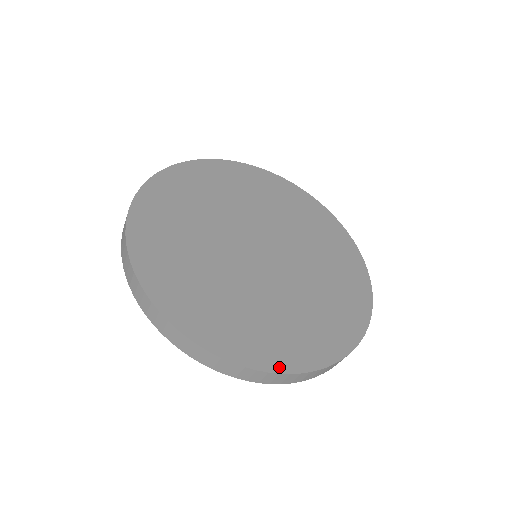
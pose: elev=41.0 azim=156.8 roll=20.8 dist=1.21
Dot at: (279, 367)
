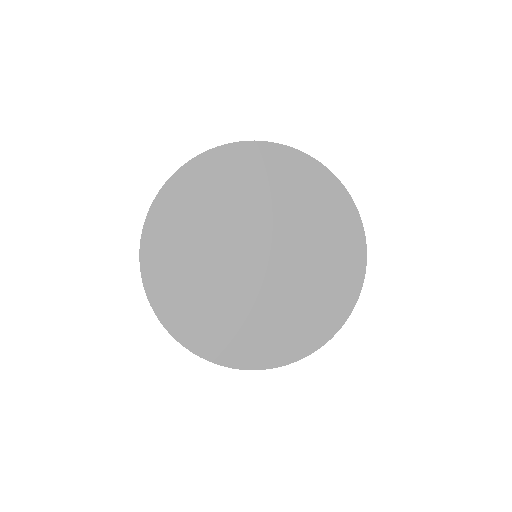
Dot at: (188, 343)
